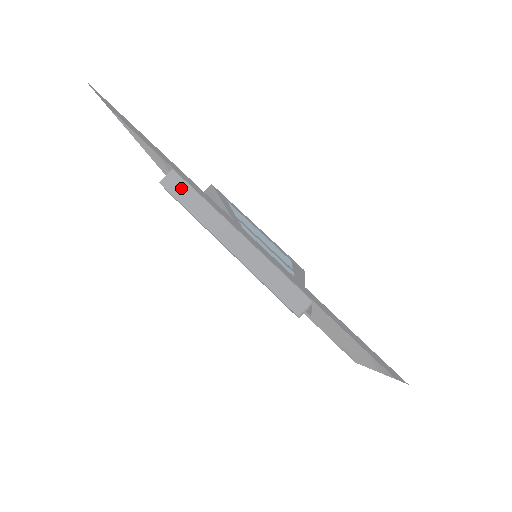
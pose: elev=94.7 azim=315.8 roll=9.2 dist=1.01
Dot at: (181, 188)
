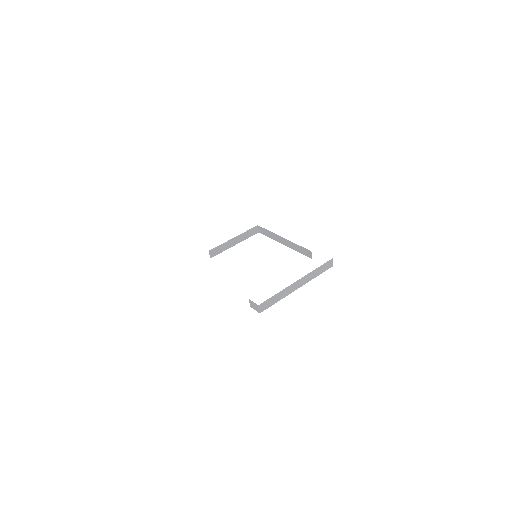
Dot at: (268, 303)
